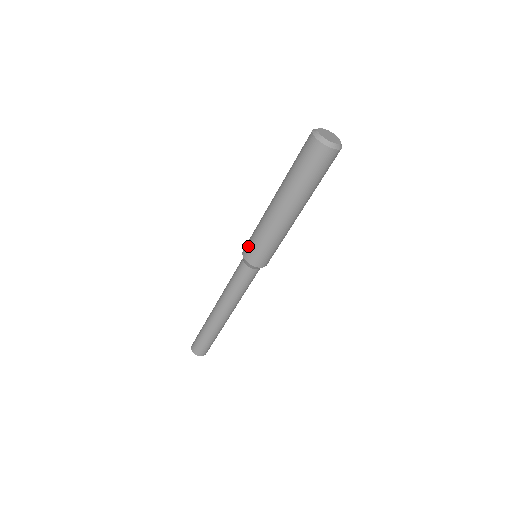
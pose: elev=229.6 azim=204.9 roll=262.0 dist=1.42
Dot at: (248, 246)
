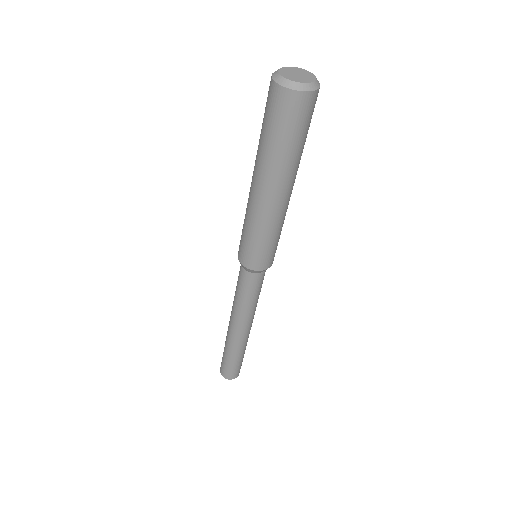
Dot at: (252, 257)
